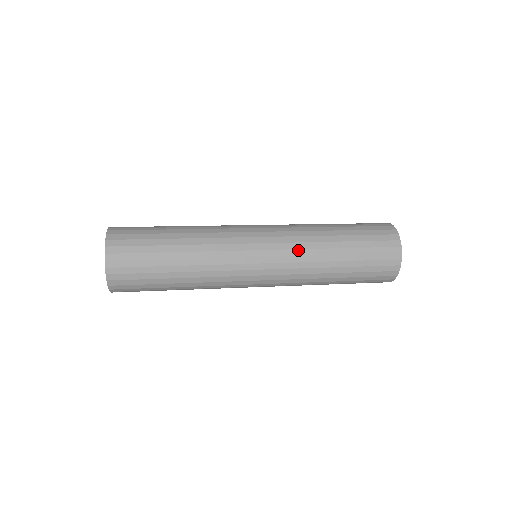
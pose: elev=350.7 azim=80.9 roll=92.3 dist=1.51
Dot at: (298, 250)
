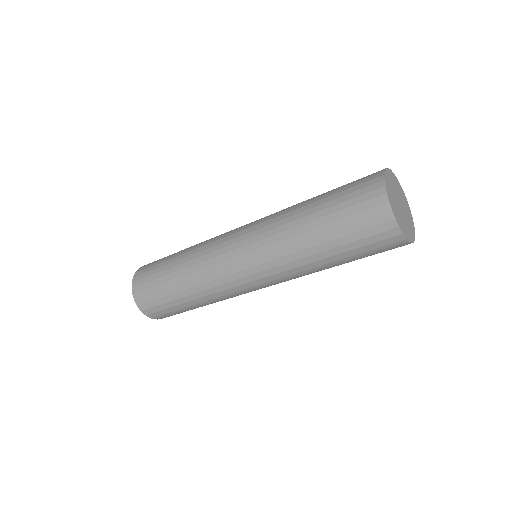
Dot at: (269, 220)
